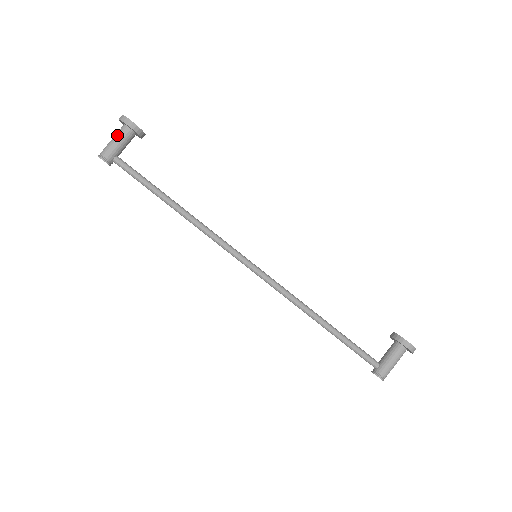
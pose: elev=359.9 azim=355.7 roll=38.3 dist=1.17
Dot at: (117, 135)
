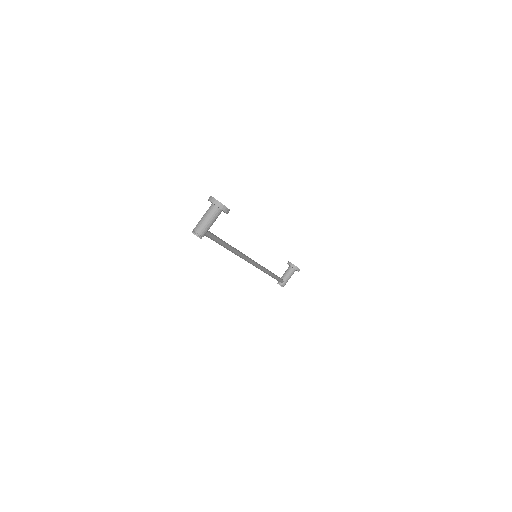
Dot at: (213, 218)
